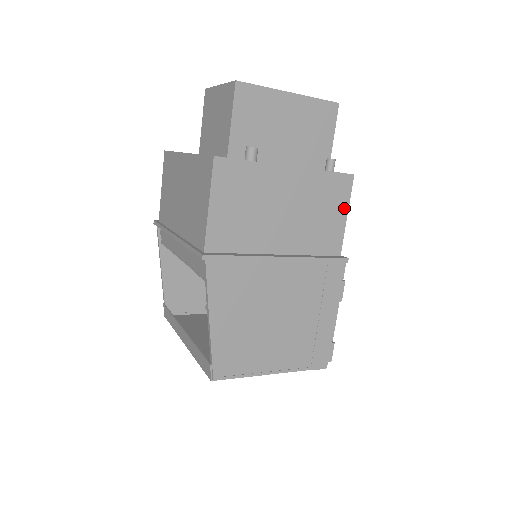
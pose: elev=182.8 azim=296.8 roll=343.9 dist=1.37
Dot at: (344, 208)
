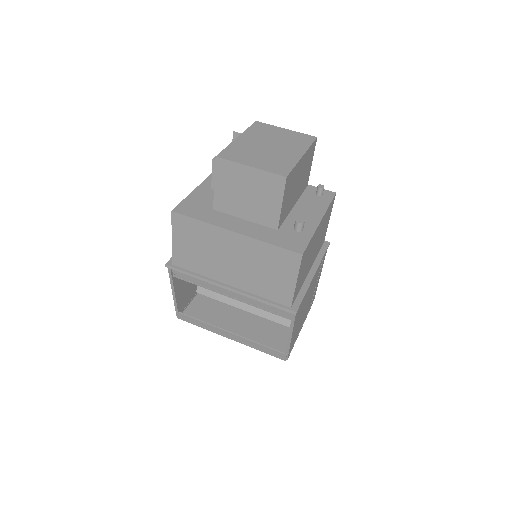
Dot at: occluded
